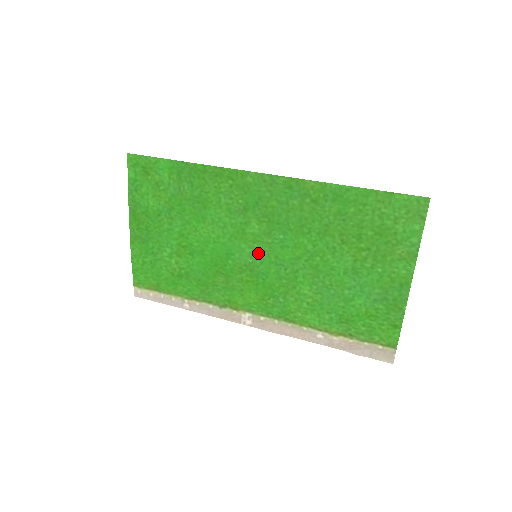
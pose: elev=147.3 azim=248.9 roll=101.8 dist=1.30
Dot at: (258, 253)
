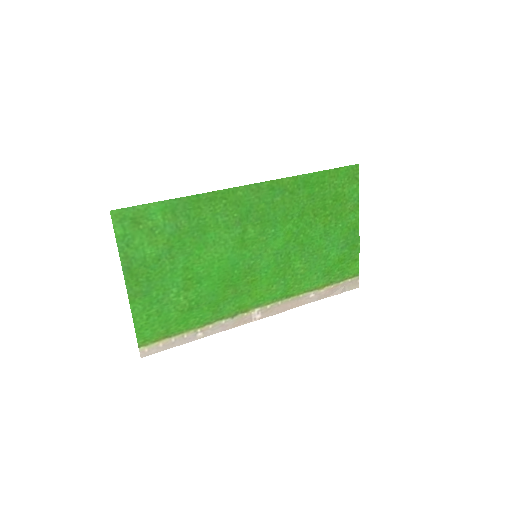
Dot at: (257, 253)
